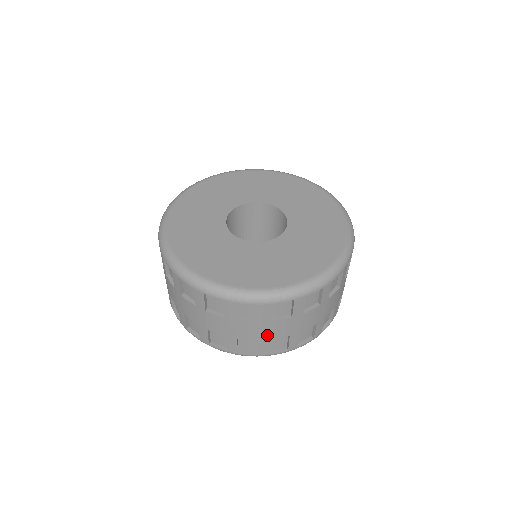
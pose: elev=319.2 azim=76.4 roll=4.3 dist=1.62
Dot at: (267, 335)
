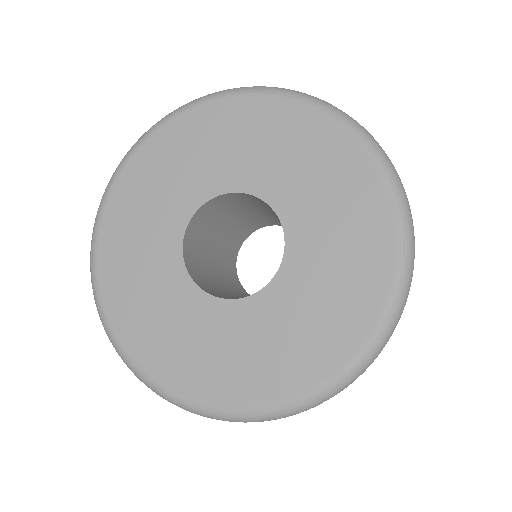
Dot at: occluded
